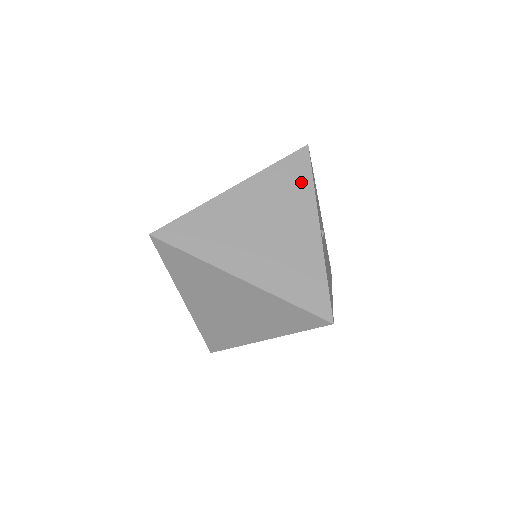
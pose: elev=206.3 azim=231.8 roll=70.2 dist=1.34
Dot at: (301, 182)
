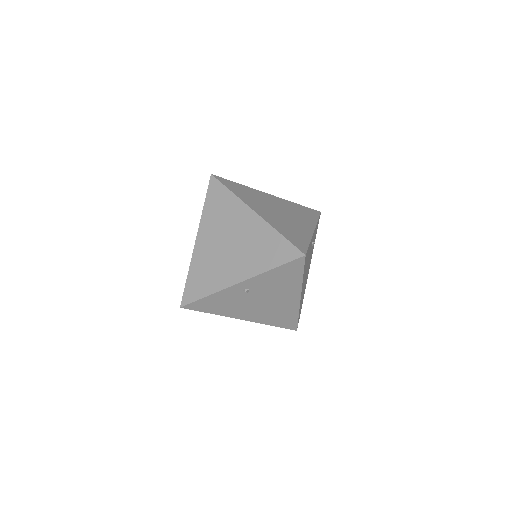
Dot at: (310, 216)
